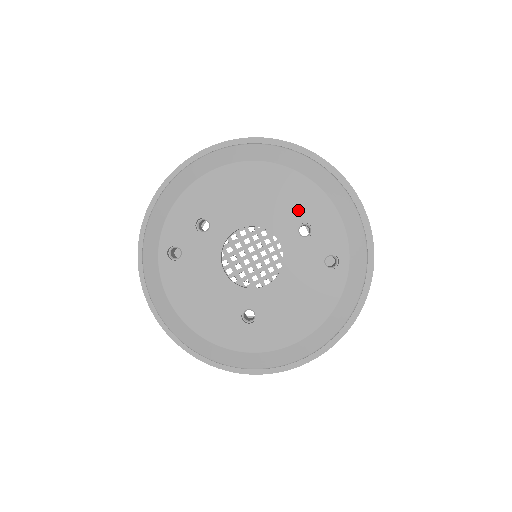
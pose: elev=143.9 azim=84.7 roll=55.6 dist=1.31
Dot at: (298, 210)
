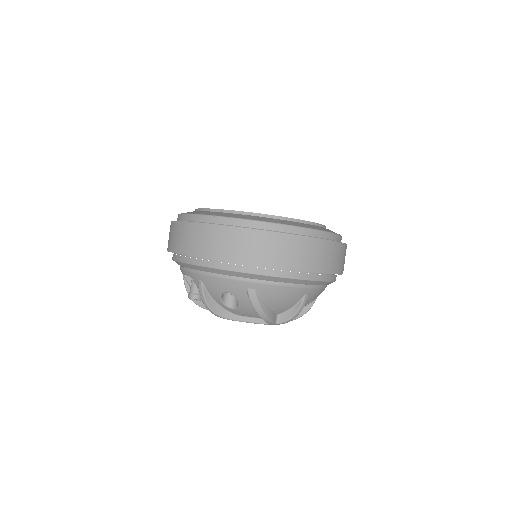
Dot at: occluded
